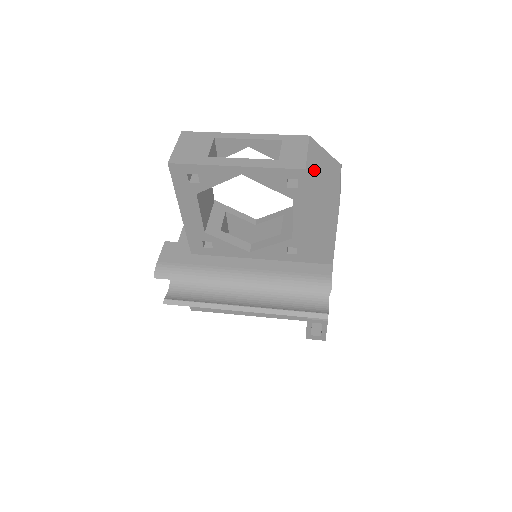
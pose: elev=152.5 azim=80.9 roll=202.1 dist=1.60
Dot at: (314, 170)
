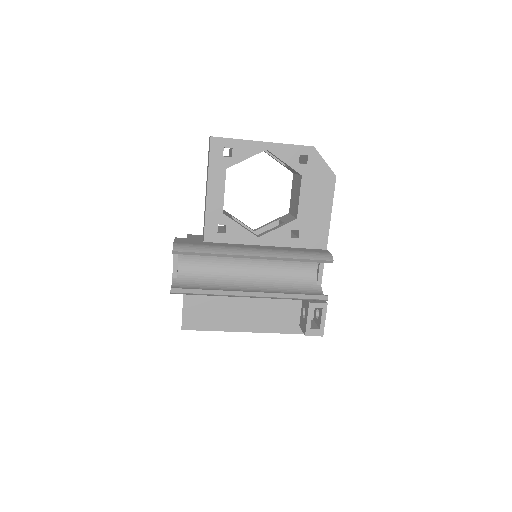
Dot at: occluded
